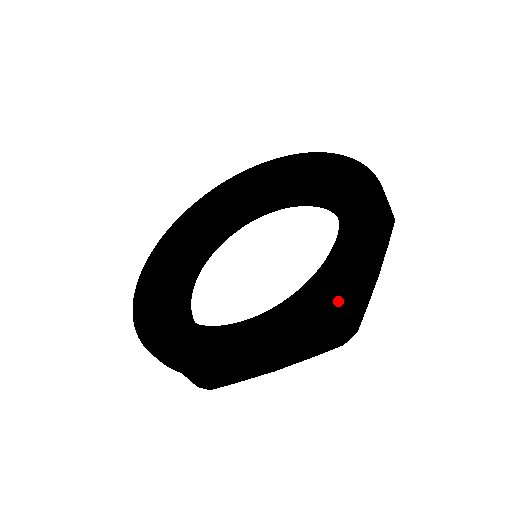
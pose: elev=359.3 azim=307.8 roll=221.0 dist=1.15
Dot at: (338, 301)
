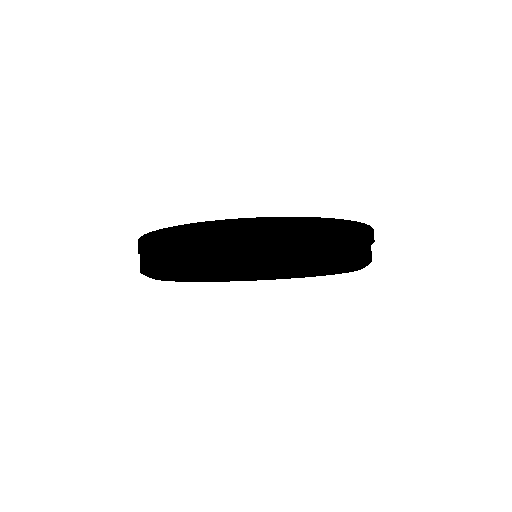
Dot at: occluded
